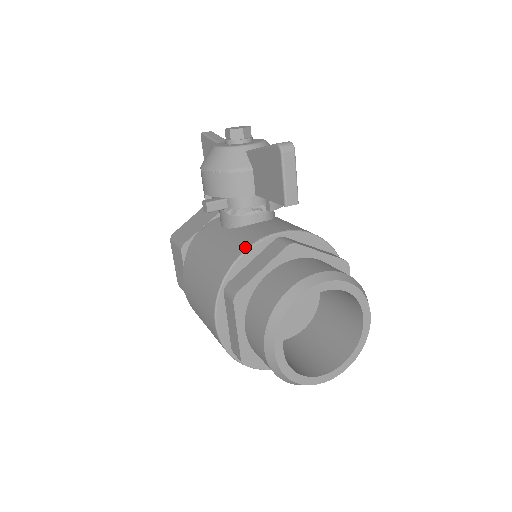
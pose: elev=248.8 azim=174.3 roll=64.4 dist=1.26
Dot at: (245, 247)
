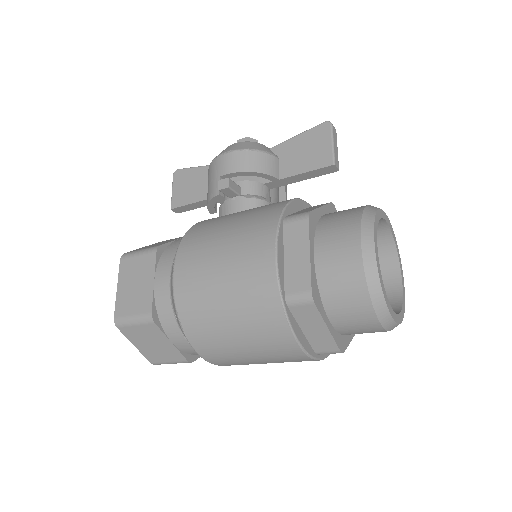
Dot at: occluded
